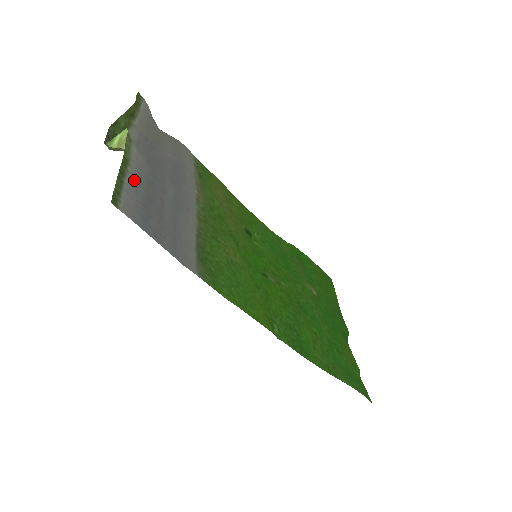
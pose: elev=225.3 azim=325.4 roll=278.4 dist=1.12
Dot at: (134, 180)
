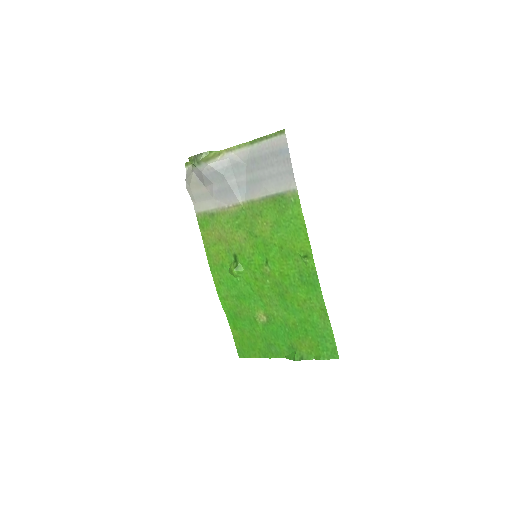
Dot at: (260, 147)
